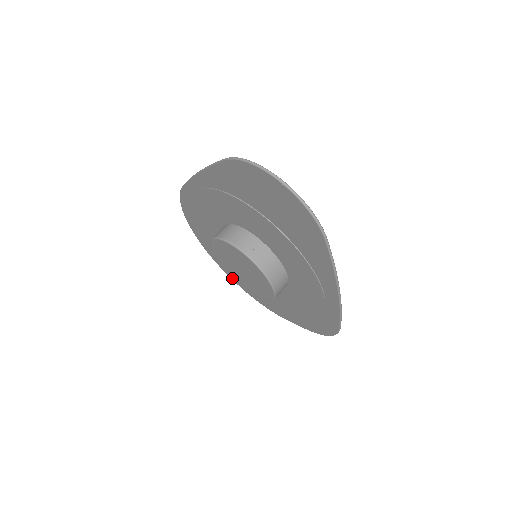
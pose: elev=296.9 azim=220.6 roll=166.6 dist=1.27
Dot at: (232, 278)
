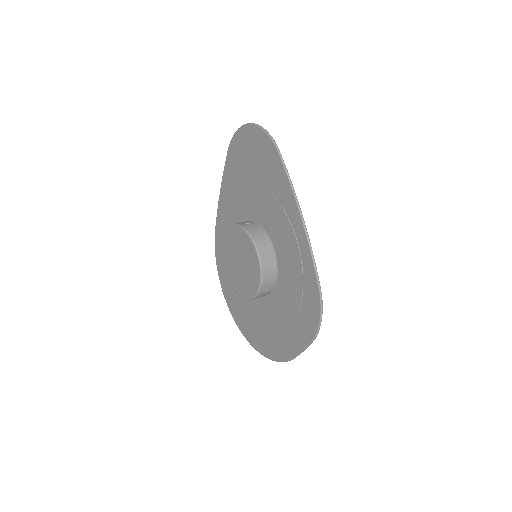
Dot at: (252, 343)
